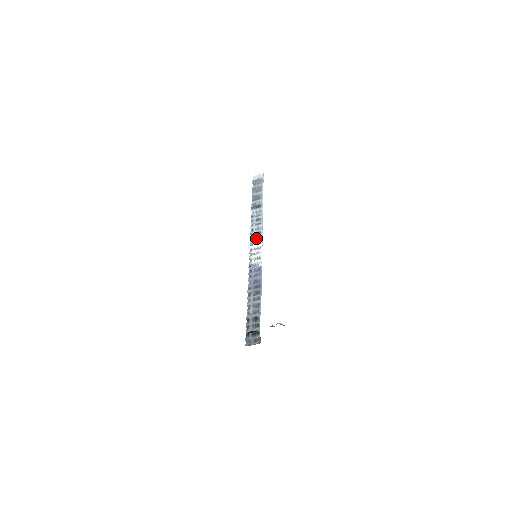
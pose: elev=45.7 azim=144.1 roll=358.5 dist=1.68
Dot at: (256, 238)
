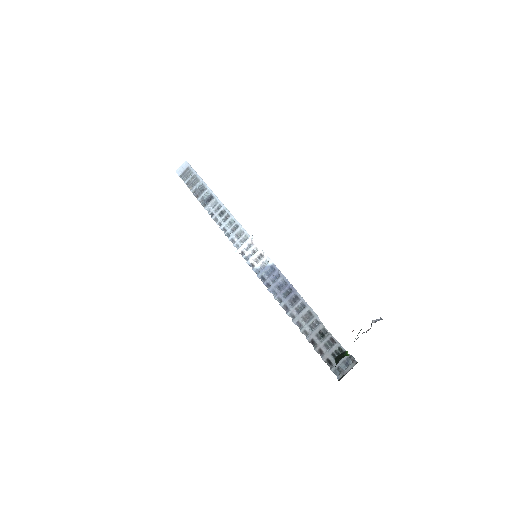
Dot at: (237, 236)
